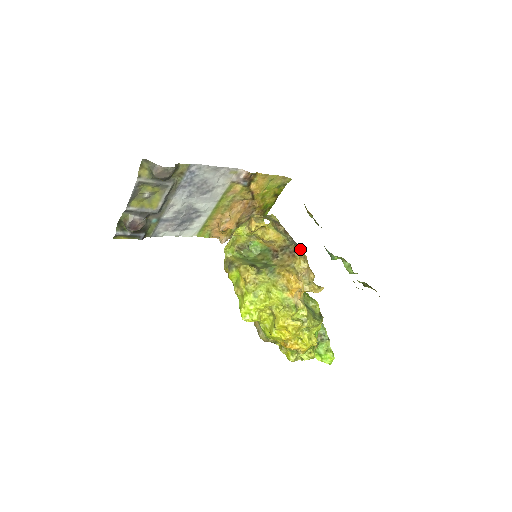
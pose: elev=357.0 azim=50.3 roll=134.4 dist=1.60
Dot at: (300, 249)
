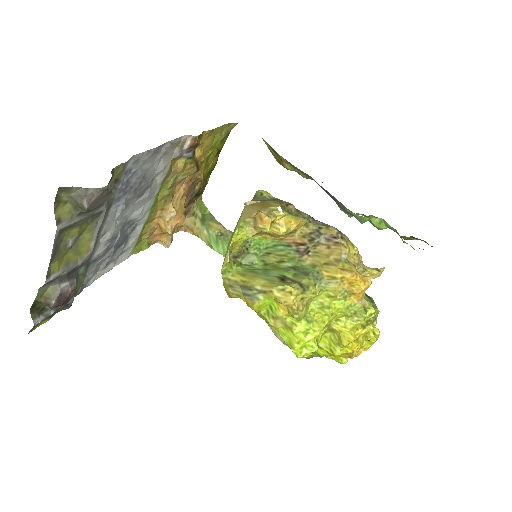
Dot at: (338, 230)
